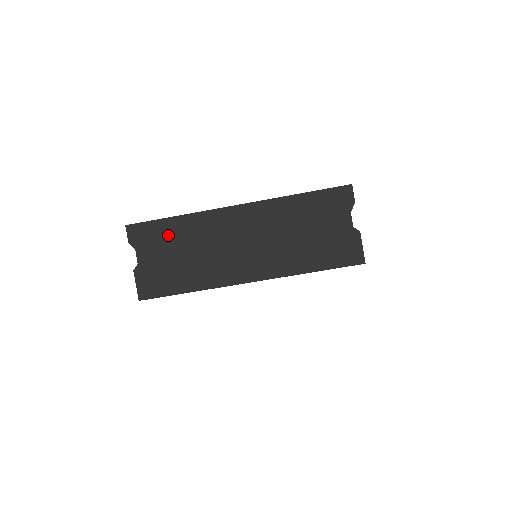
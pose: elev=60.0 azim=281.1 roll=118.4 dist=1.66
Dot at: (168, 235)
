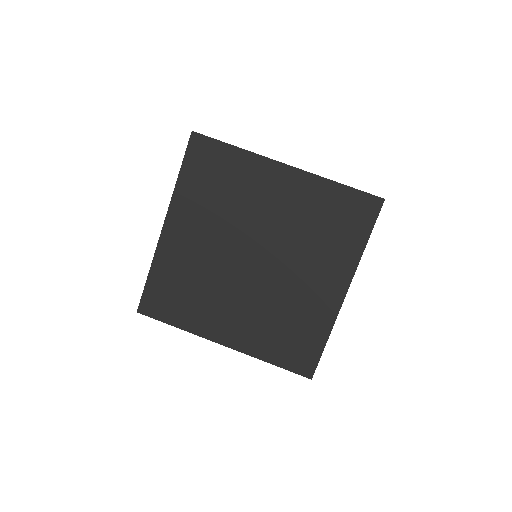
Dot at: occluded
